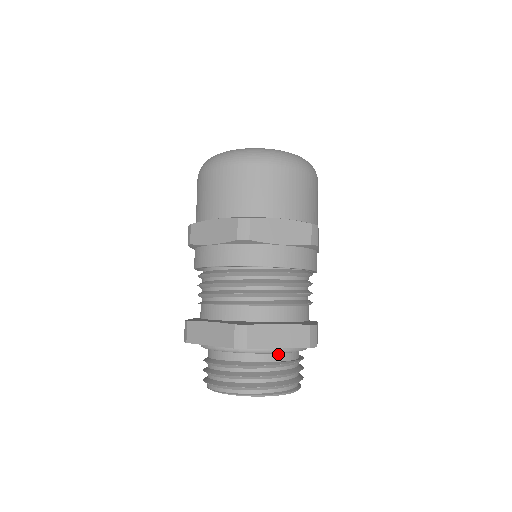
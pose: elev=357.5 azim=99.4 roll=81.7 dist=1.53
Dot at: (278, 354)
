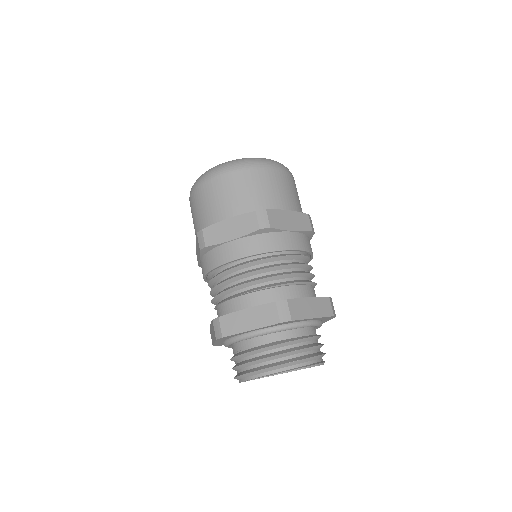
Dot at: (307, 329)
